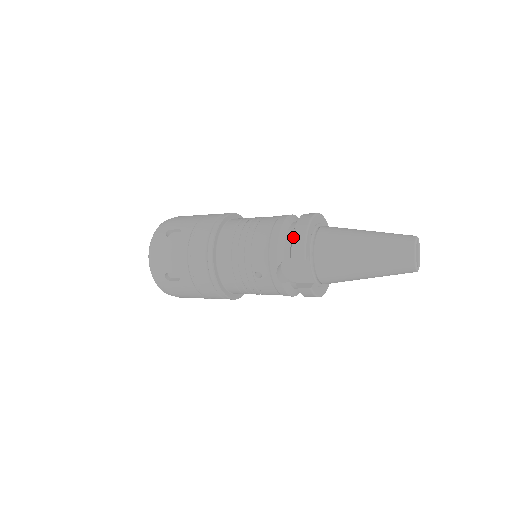
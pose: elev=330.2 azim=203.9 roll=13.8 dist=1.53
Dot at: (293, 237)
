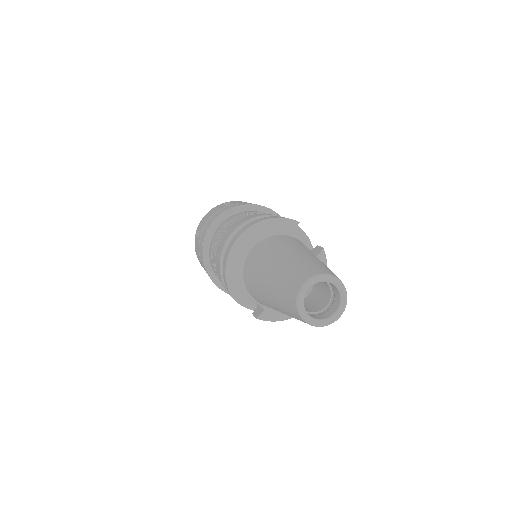
Dot at: occluded
